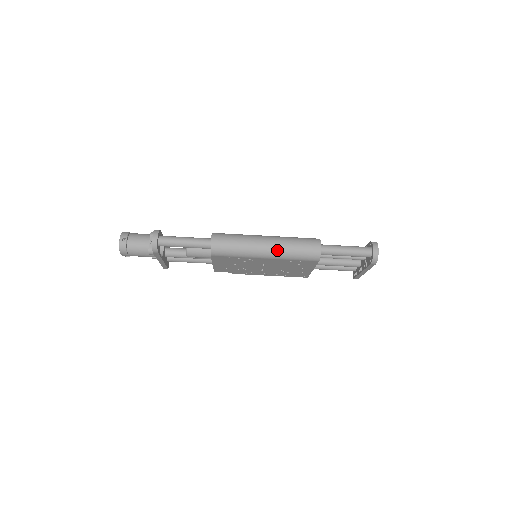
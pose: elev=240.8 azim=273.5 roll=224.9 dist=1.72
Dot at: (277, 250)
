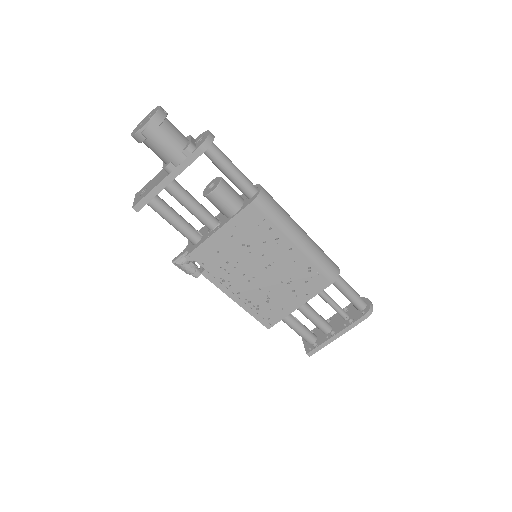
Dot at: (311, 242)
